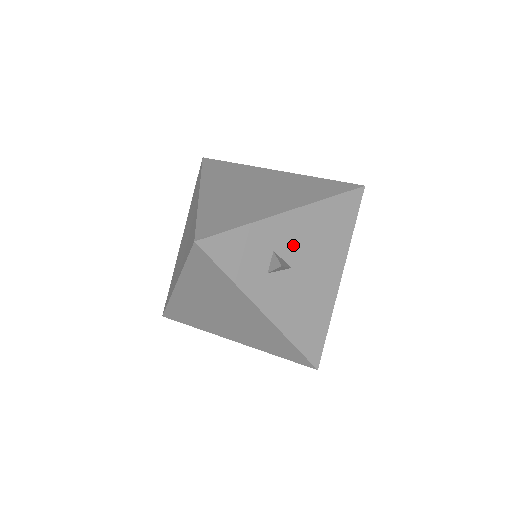
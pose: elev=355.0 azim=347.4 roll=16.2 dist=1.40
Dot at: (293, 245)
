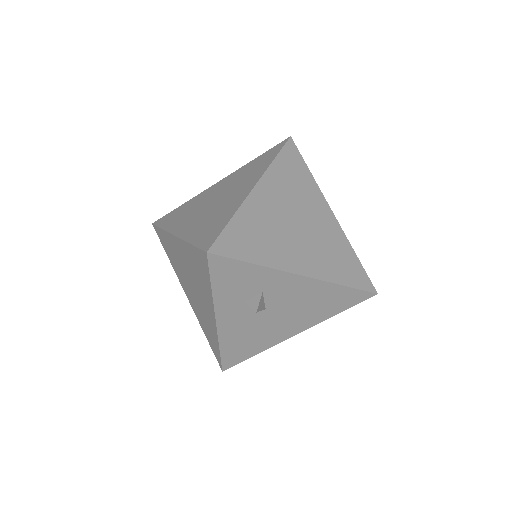
Dot at: (282, 297)
